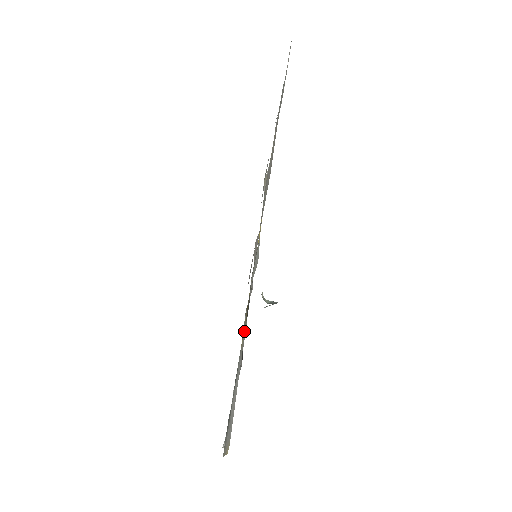
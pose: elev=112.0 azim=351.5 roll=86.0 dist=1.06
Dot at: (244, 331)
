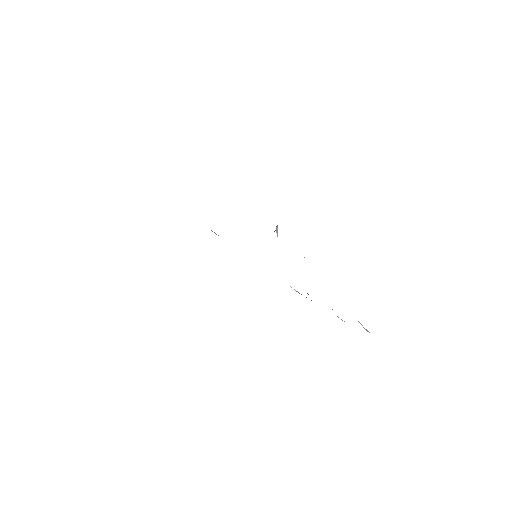
Dot at: occluded
